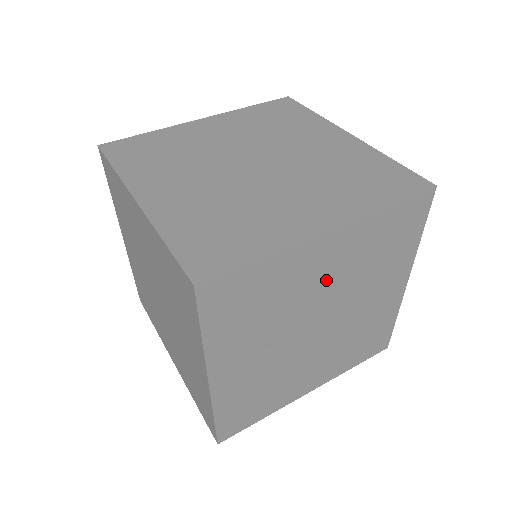
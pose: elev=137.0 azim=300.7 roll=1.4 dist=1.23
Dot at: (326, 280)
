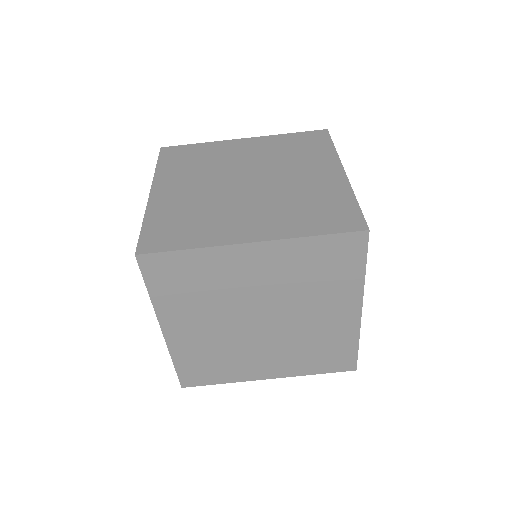
Dot at: occluded
